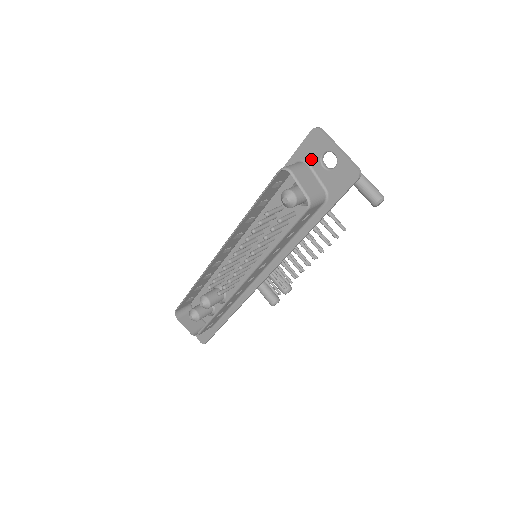
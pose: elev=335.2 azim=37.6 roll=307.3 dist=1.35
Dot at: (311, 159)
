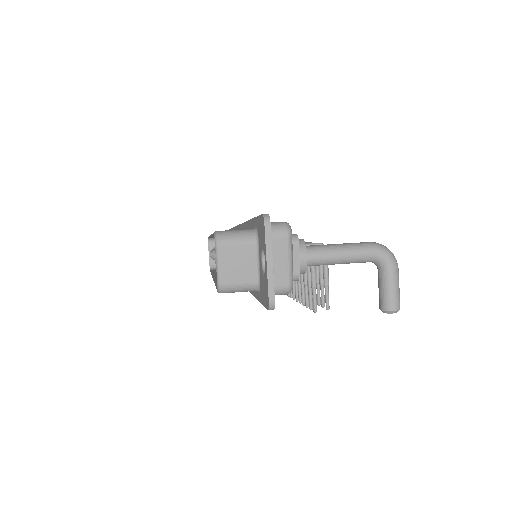
Dot at: (259, 240)
